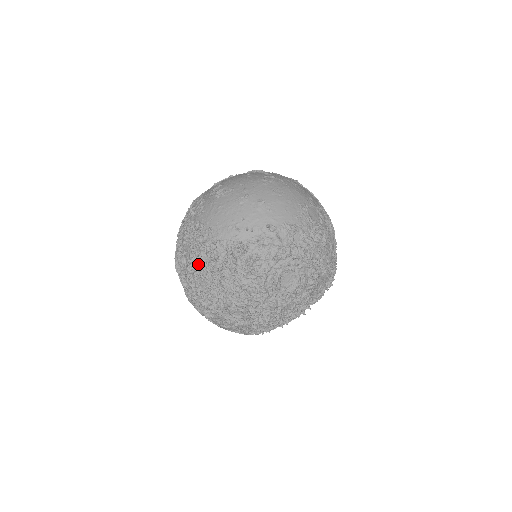
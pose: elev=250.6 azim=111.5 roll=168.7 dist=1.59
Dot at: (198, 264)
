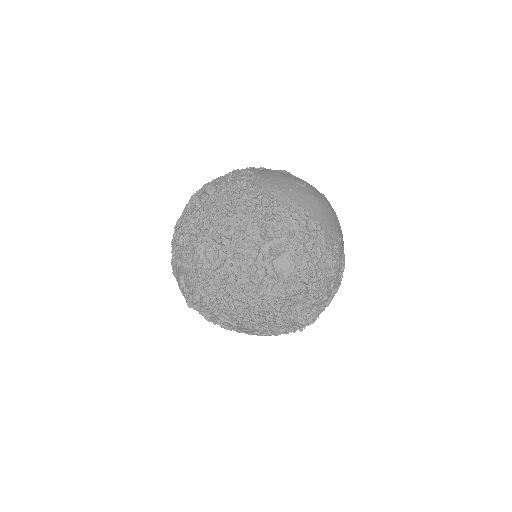
Dot at: (222, 191)
